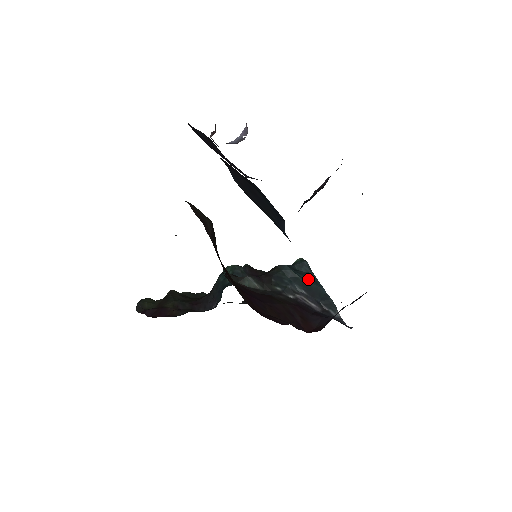
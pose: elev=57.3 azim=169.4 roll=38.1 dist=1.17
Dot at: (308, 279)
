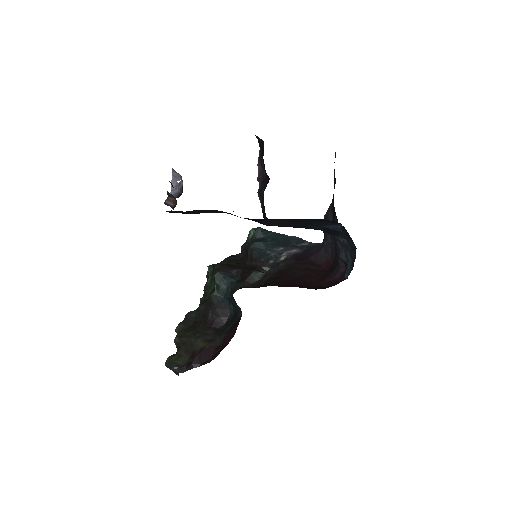
Dot at: (274, 238)
